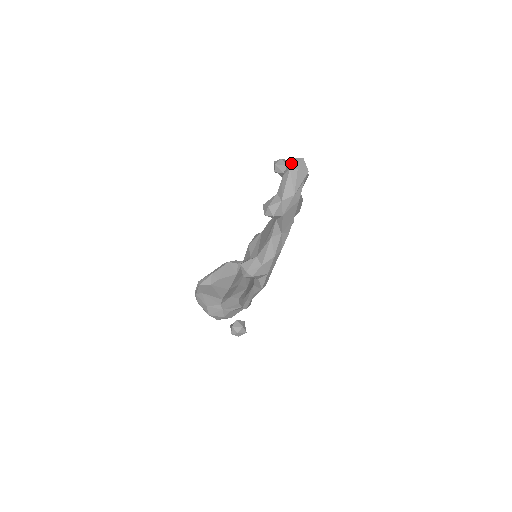
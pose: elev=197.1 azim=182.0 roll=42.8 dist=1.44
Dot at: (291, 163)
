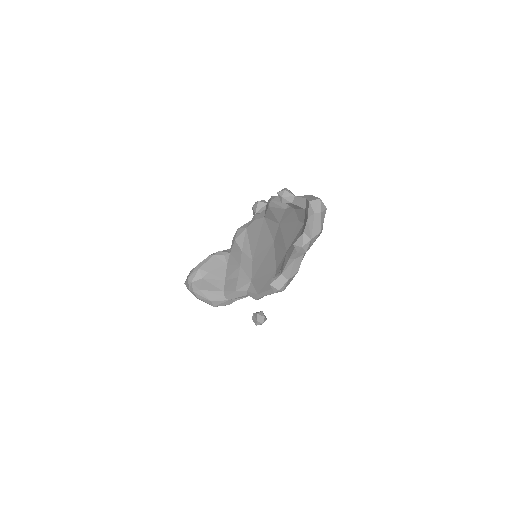
Dot at: (313, 207)
